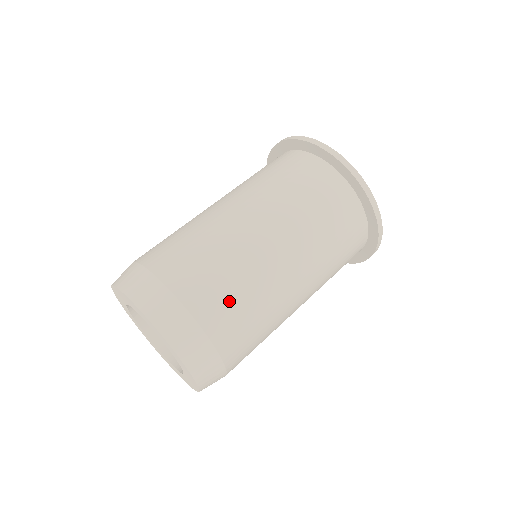
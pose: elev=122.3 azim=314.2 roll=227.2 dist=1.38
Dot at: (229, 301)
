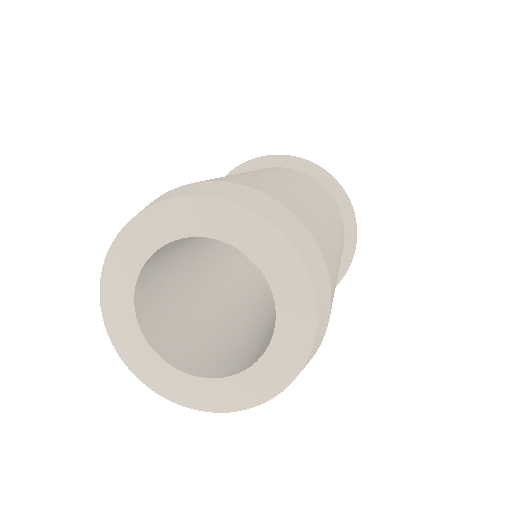
Dot at: (253, 181)
